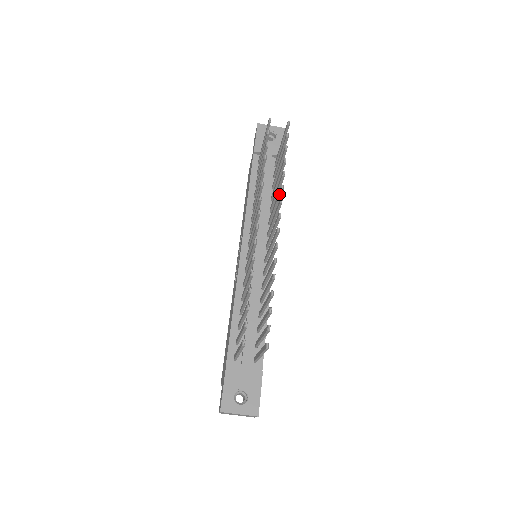
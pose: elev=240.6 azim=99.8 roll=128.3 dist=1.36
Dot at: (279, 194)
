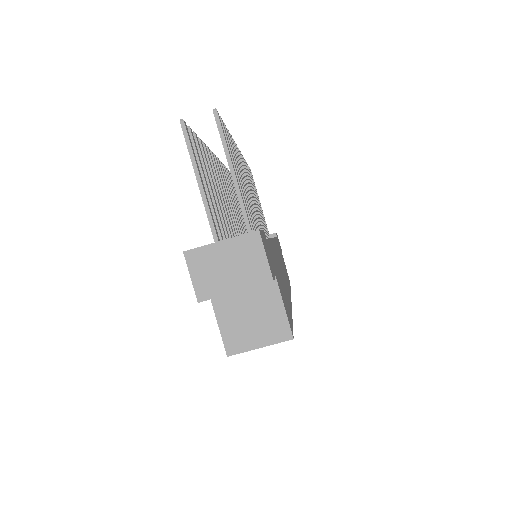
Dot at: occluded
